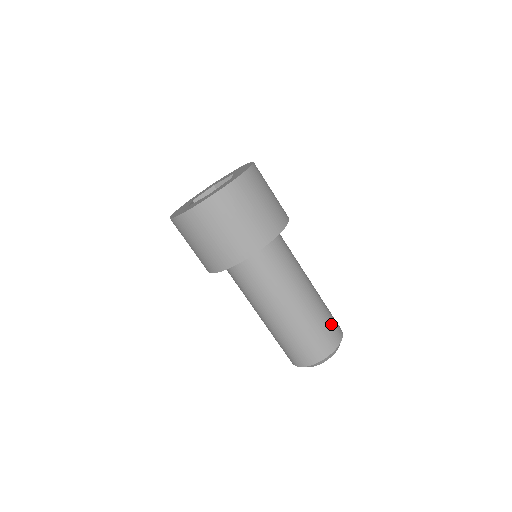
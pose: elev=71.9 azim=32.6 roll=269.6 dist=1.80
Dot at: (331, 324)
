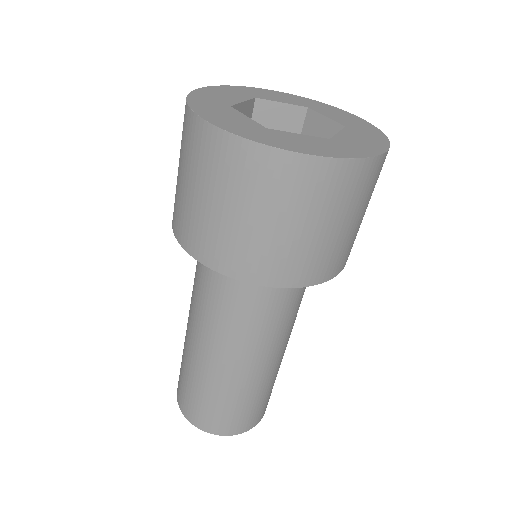
Dot at: (254, 410)
